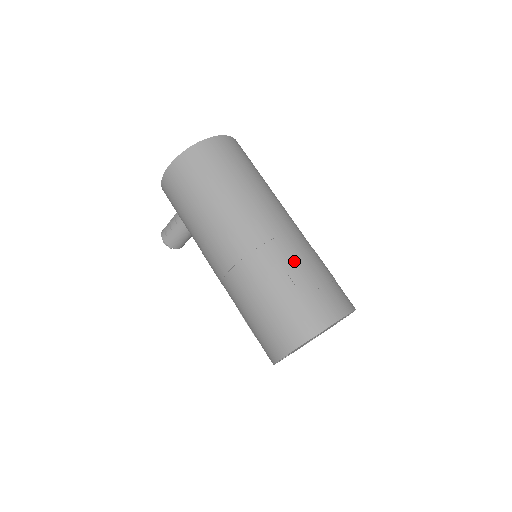
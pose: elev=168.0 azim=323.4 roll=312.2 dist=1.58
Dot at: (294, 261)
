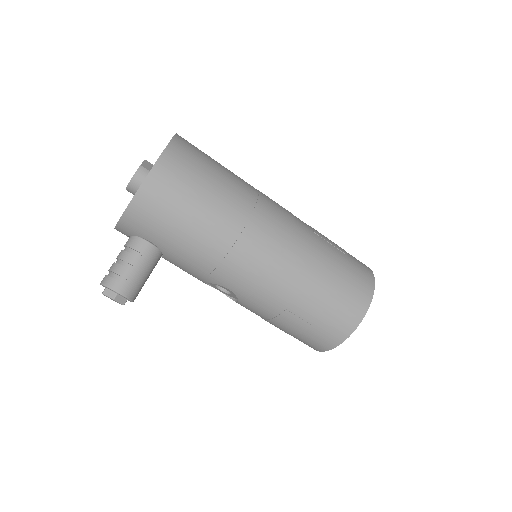
Dot at: (317, 231)
